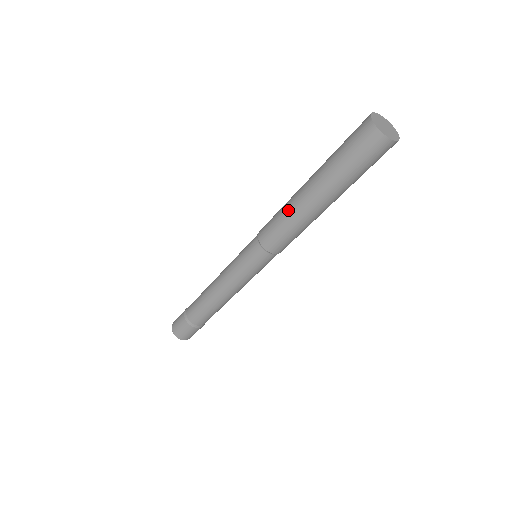
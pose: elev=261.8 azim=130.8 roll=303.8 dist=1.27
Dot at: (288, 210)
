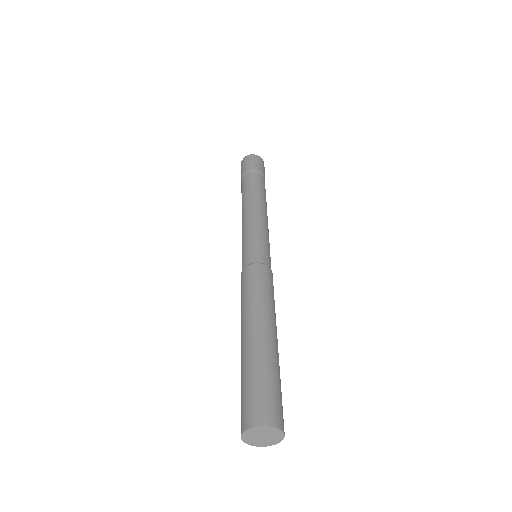
Dot at: occluded
